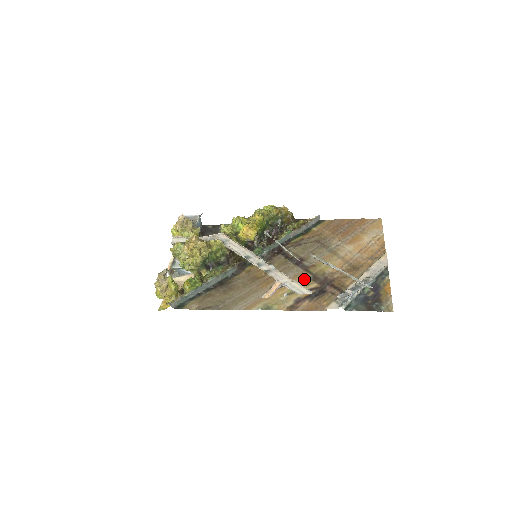
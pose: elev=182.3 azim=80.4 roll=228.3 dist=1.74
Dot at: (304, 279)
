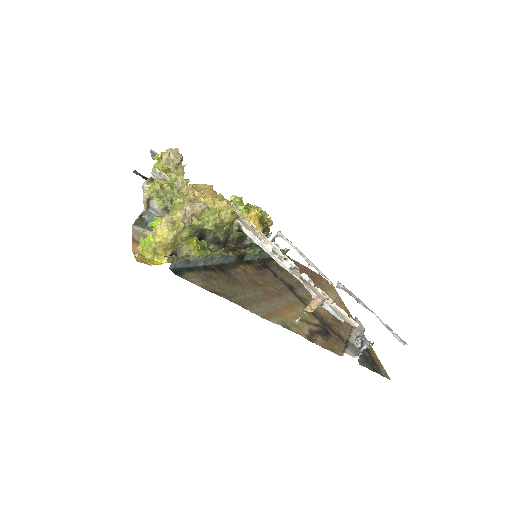
Dot at: occluded
